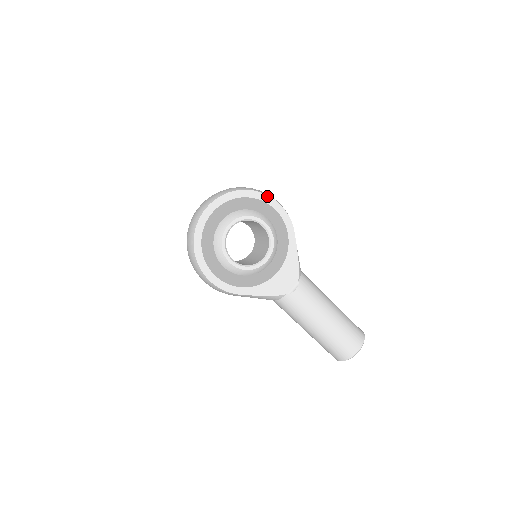
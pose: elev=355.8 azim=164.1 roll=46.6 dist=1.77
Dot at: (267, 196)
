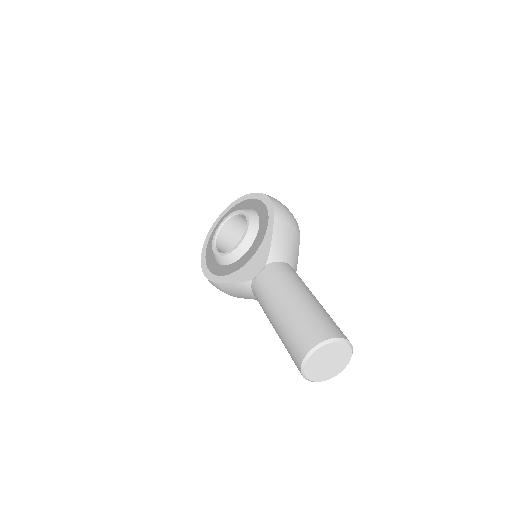
Dot at: (261, 194)
